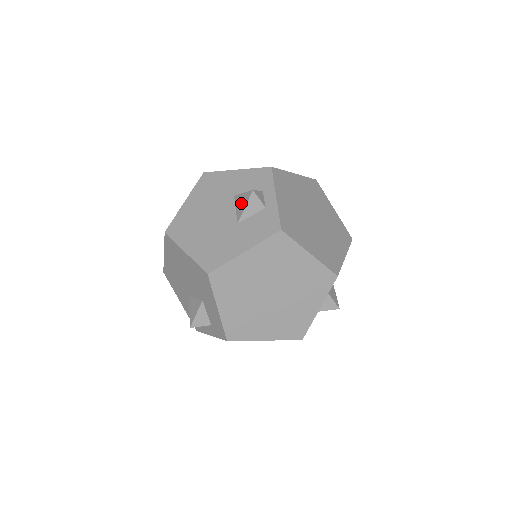
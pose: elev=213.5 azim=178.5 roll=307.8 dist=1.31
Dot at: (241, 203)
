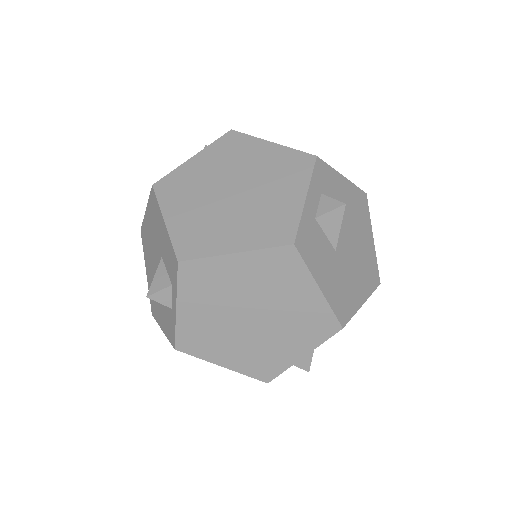
Dot at: occluded
